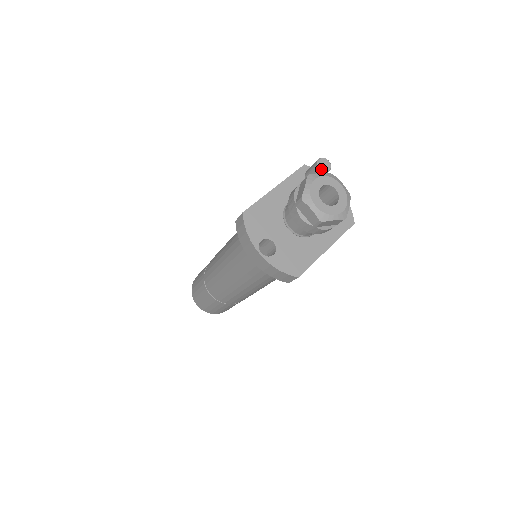
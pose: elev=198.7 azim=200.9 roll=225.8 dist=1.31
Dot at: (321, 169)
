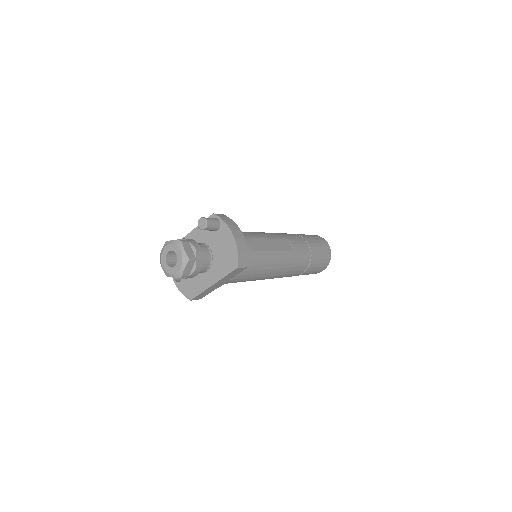
Dot at: (199, 228)
